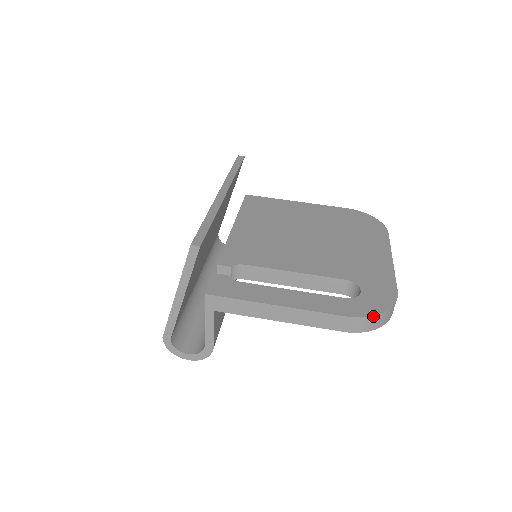
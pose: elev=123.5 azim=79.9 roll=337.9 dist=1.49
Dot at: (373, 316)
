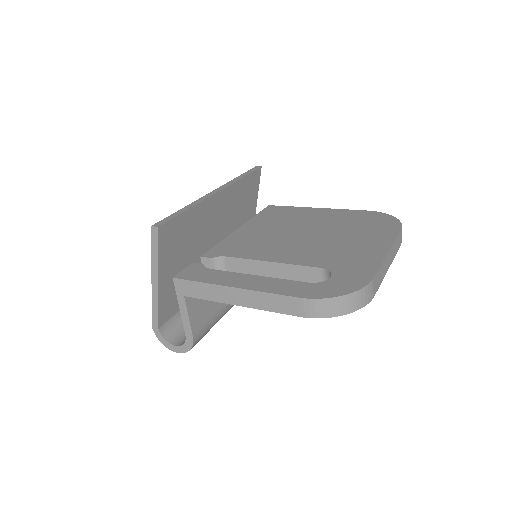
Dot at: (328, 298)
